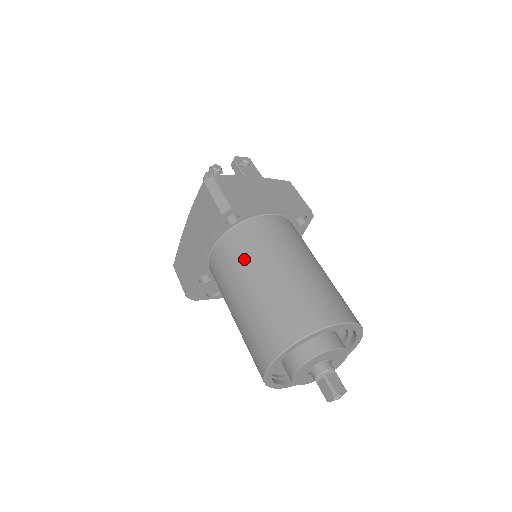
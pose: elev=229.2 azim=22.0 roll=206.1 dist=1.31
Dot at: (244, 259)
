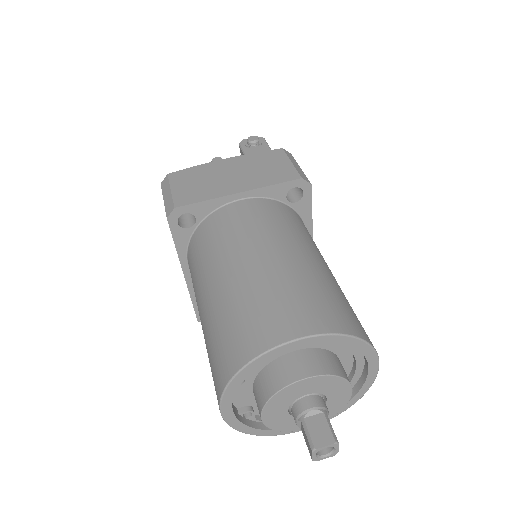
Dot at: (200, 268)
